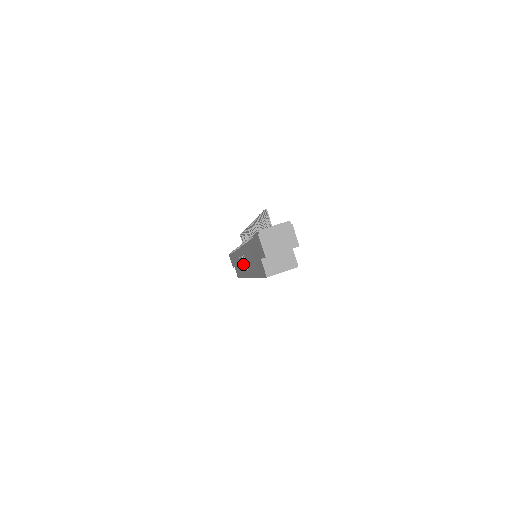
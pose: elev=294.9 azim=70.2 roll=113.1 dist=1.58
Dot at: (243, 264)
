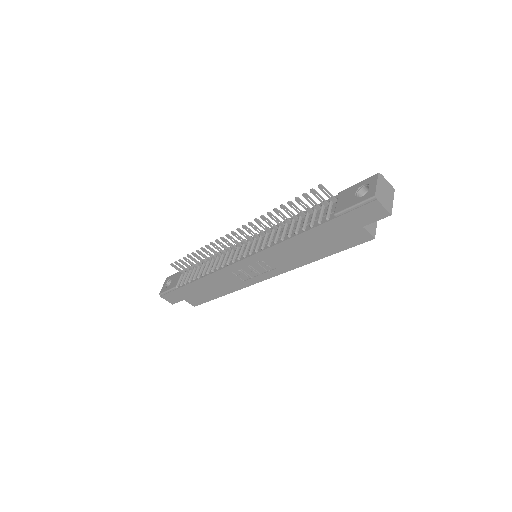
Dot at: (247, 274)
